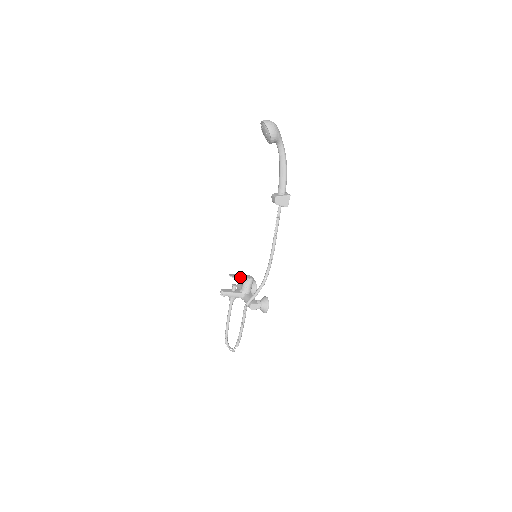
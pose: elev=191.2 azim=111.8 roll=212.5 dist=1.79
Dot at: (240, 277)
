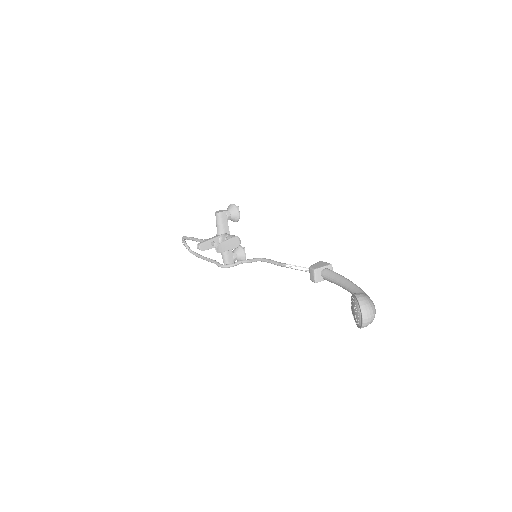
Dot at: (227, 250)
